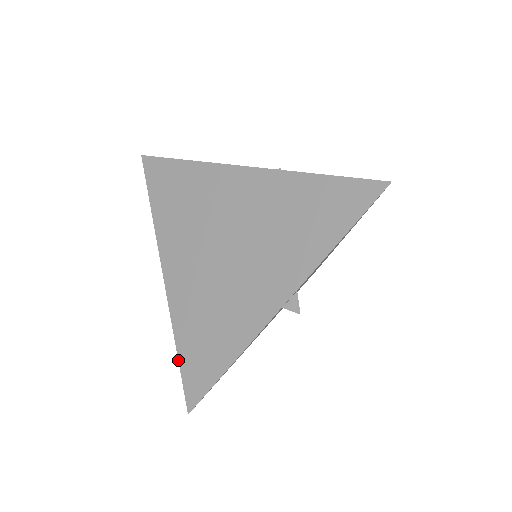
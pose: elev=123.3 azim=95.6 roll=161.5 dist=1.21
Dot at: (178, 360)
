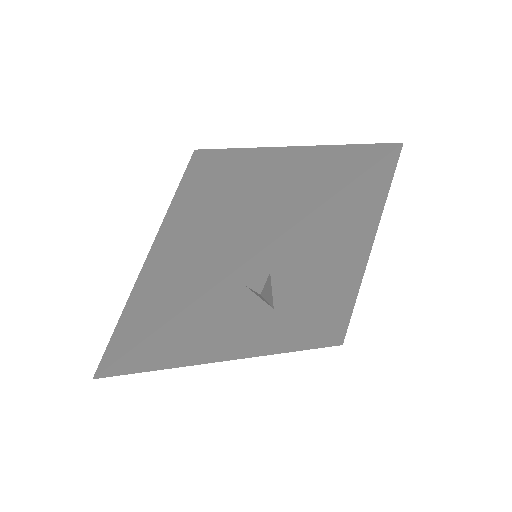
Dot at: (118, 320)
